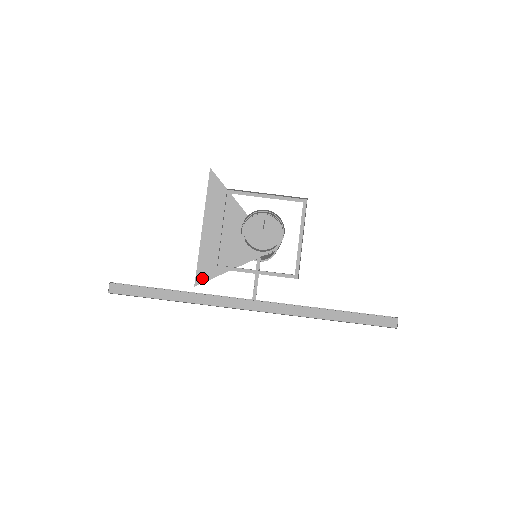
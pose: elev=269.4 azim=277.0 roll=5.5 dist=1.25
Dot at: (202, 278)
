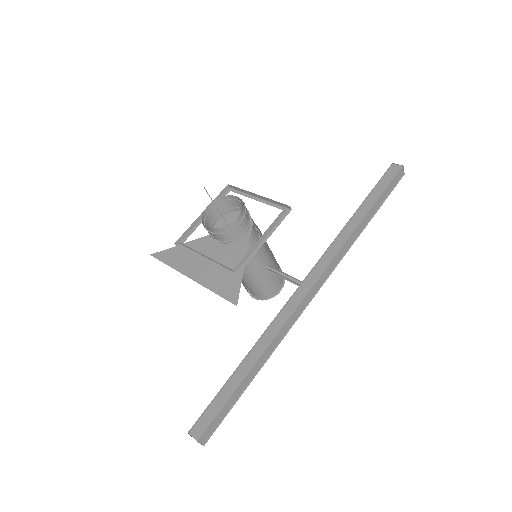
Dot at: (234, 295)
